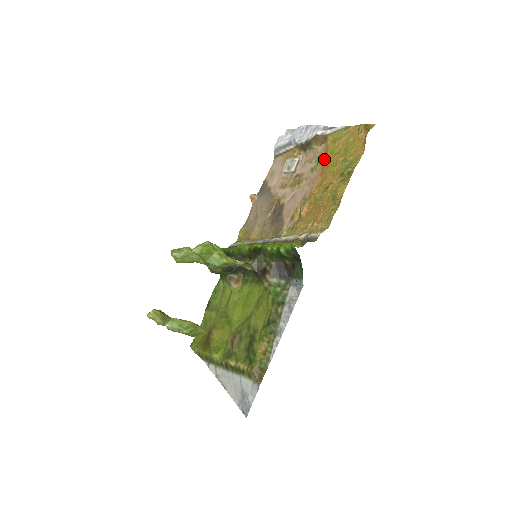
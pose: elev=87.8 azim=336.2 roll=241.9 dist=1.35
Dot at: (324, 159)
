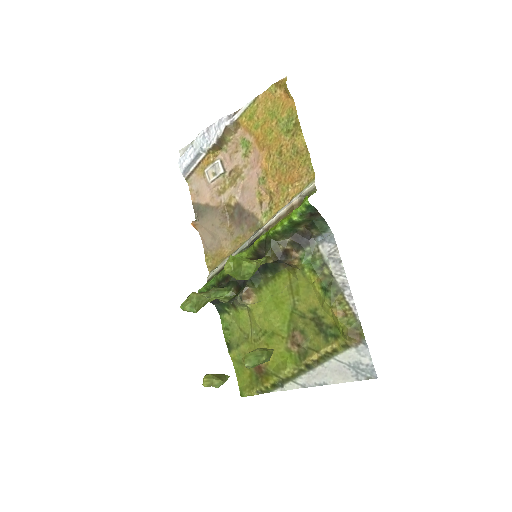
Dot at: (252, 138)
